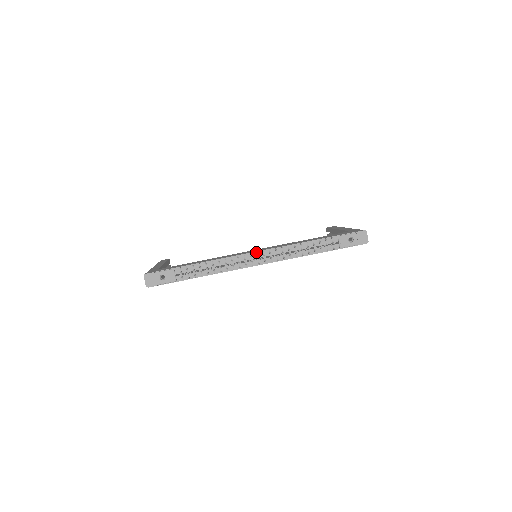
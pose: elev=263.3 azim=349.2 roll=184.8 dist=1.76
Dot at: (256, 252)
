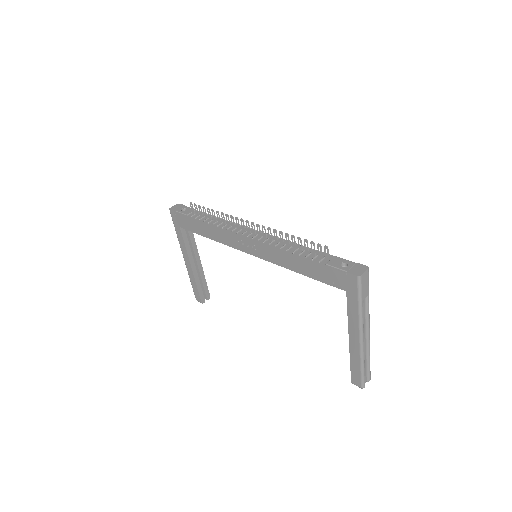
Dot at: occluded
